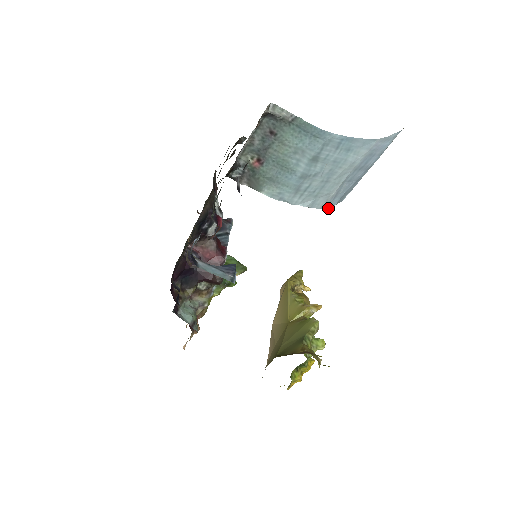
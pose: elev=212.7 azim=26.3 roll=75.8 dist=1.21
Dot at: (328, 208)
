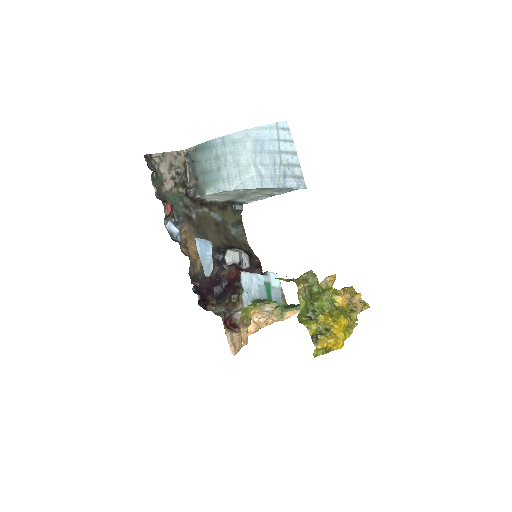
Dot at: occluded
